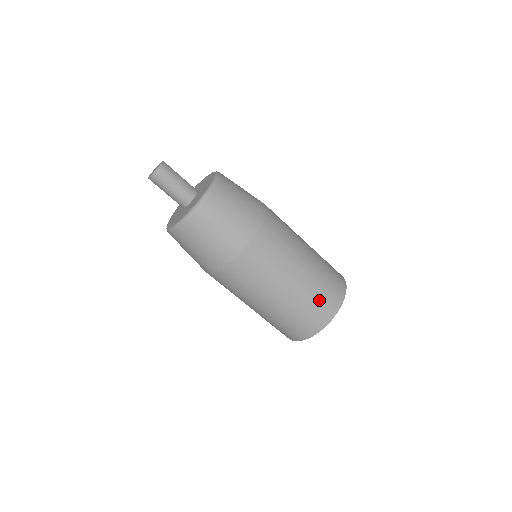
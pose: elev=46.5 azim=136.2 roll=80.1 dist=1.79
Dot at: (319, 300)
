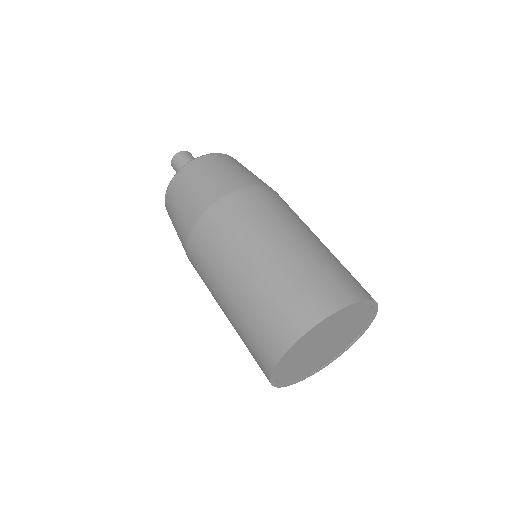
Dot at: (337, 272)
